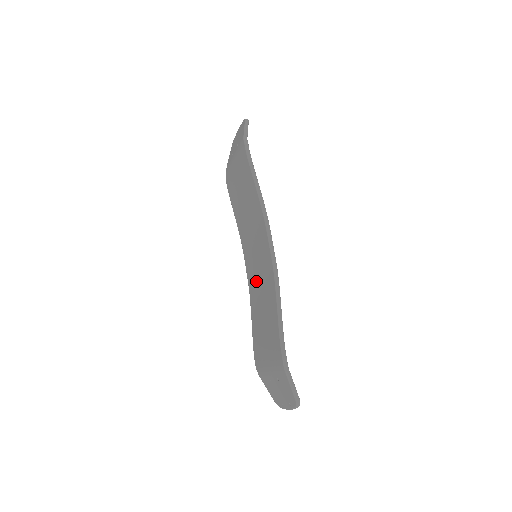
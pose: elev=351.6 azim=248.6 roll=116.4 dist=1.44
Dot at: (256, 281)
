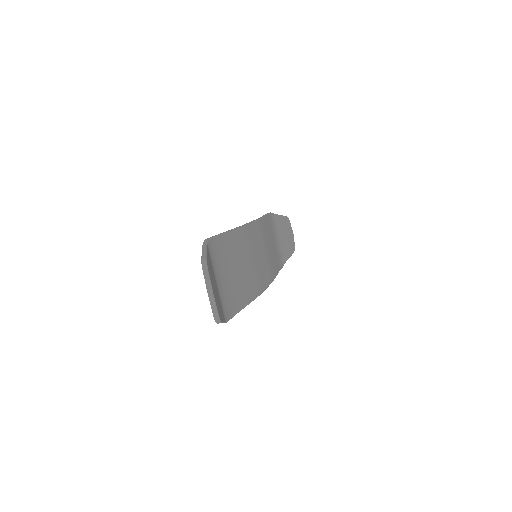
Dot at: occluded
